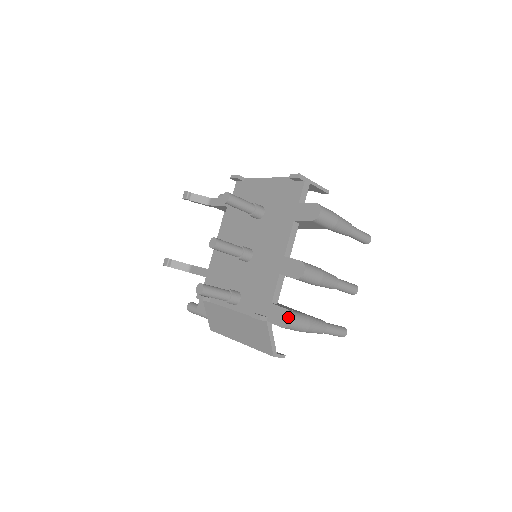
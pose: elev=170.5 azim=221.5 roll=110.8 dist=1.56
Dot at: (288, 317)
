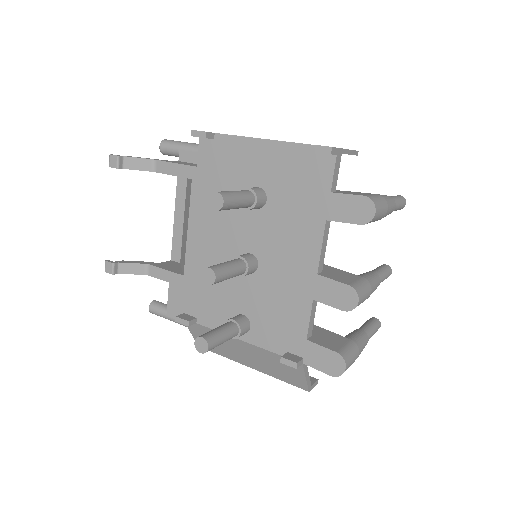
Dot at: (339, 363)
